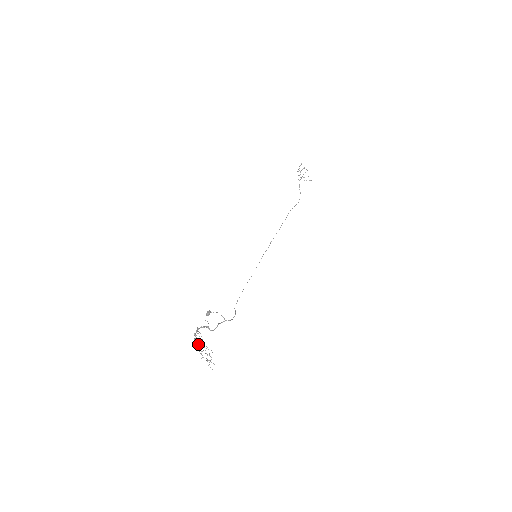
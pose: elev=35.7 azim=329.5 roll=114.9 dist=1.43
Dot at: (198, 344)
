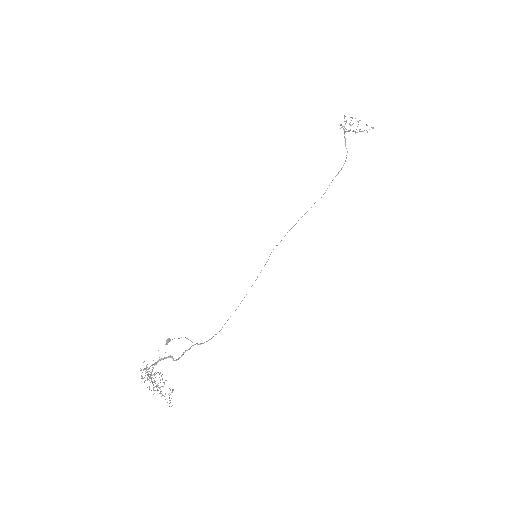
Dot at: (148, 379)
